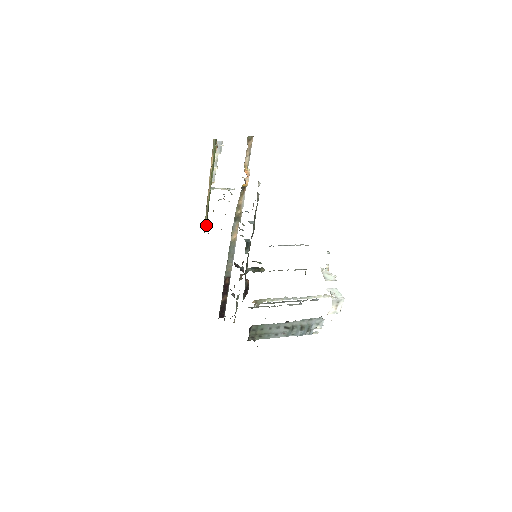
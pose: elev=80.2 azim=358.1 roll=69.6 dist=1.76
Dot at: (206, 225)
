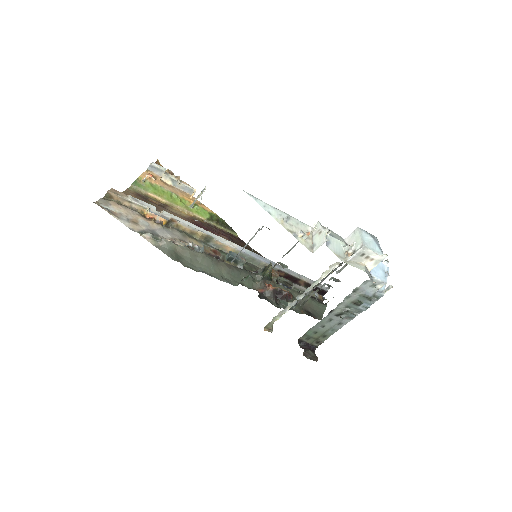
Dot at: (230, 229)
